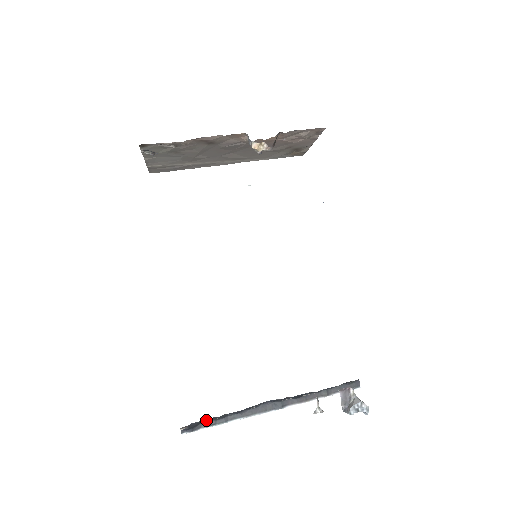
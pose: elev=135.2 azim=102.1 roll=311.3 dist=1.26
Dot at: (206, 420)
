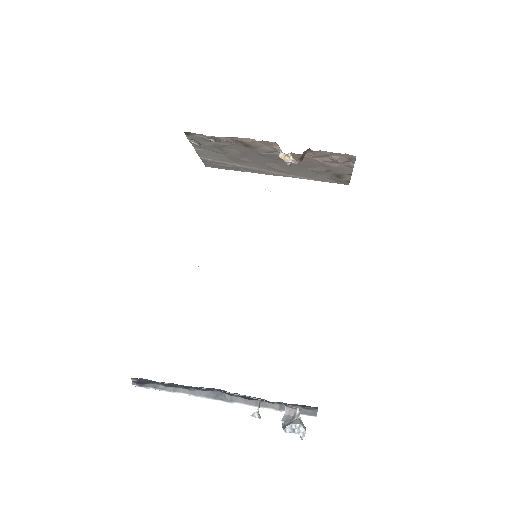
Dot at: (156, 382)
